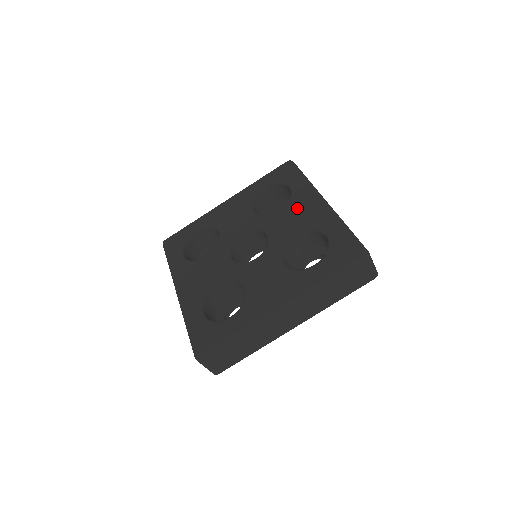
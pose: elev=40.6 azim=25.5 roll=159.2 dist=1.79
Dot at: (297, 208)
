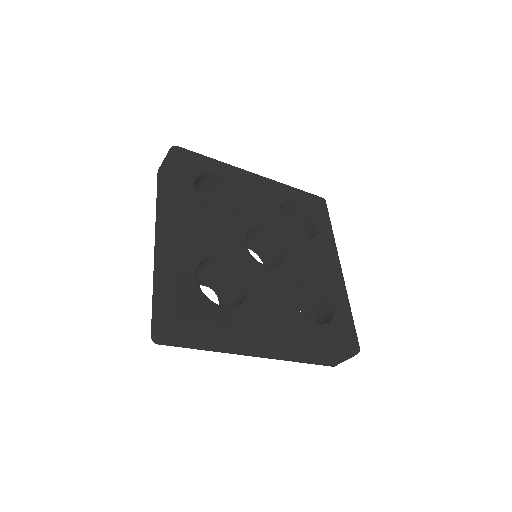
Dot at: (320, 253)
